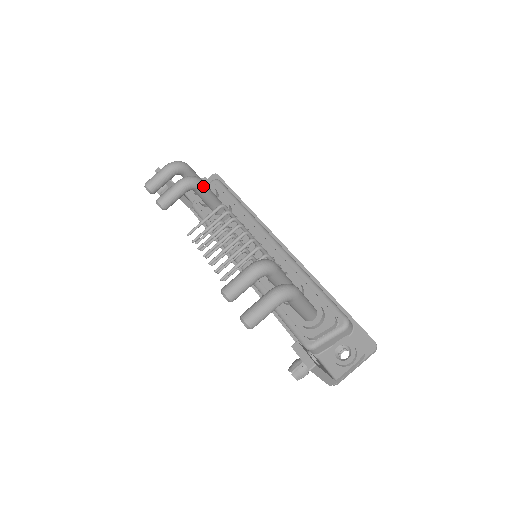
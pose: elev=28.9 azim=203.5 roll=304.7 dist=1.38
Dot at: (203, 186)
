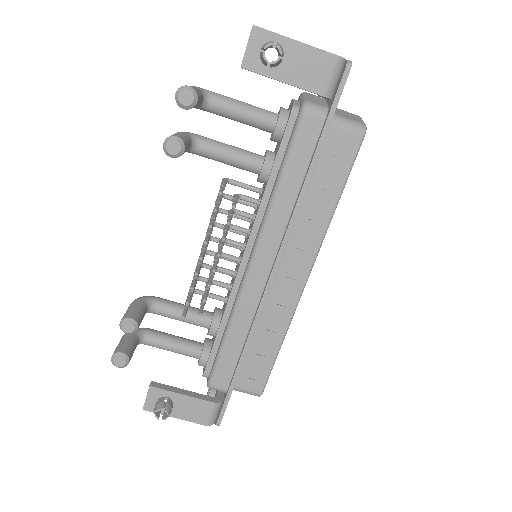
Dot at: (159, 298)
